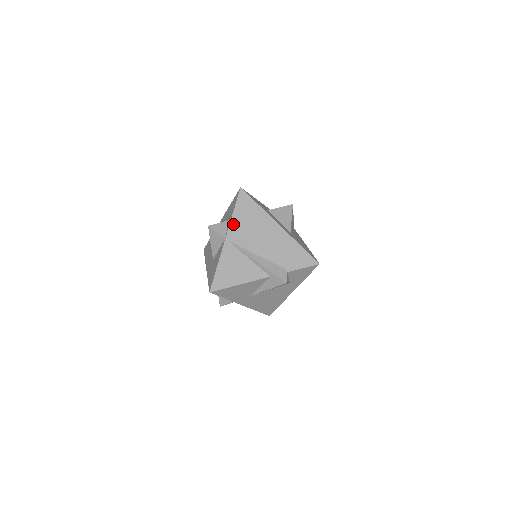
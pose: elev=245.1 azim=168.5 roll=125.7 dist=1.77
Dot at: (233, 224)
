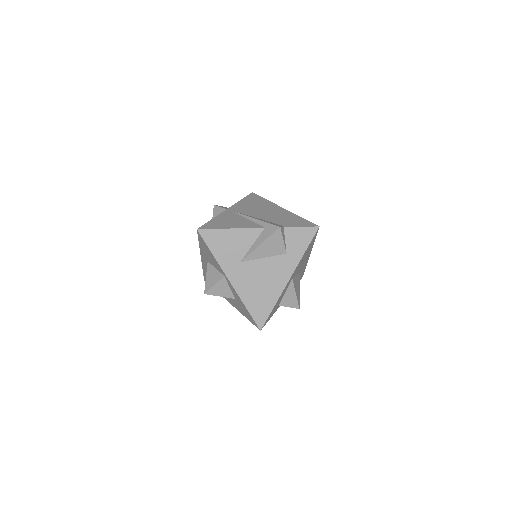
Dot at: (238, 204)
